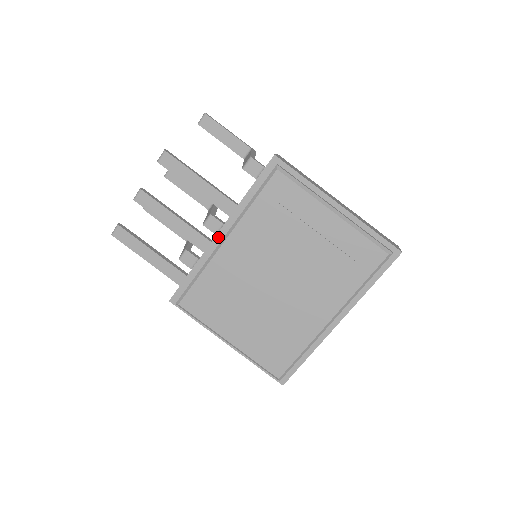
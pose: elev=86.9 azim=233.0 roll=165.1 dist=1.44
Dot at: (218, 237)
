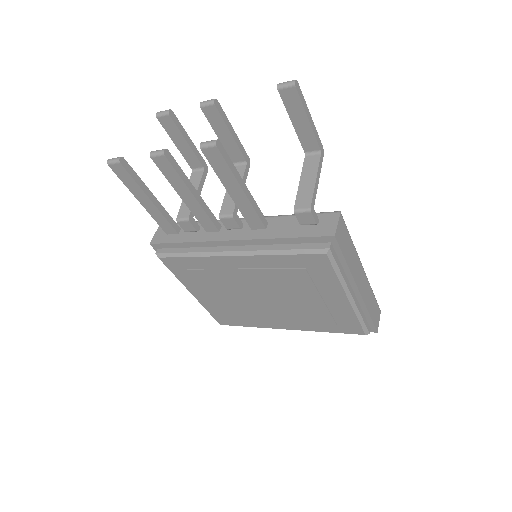
Dot at: (228, 242)
